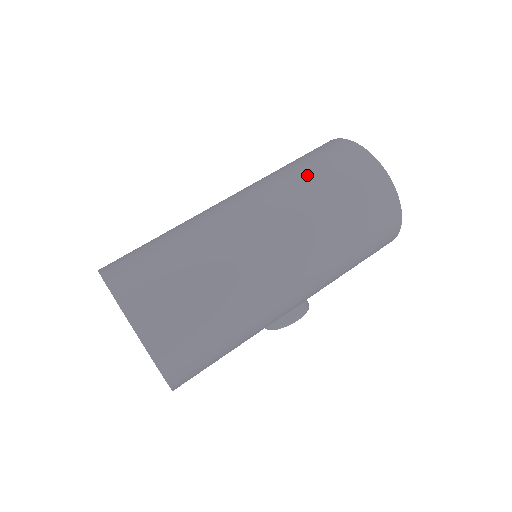
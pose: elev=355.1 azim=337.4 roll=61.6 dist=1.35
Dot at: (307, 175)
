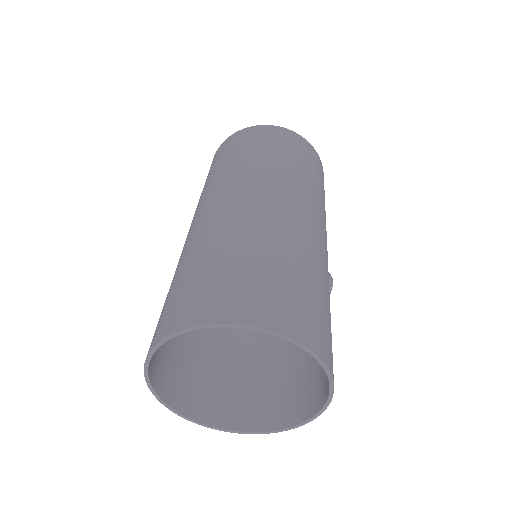
Dot at: (246, 156)
